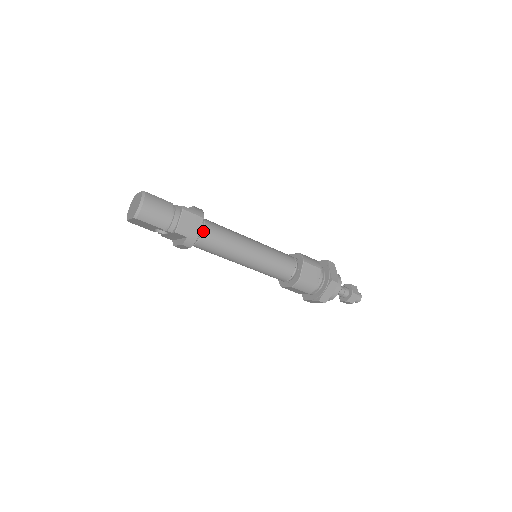
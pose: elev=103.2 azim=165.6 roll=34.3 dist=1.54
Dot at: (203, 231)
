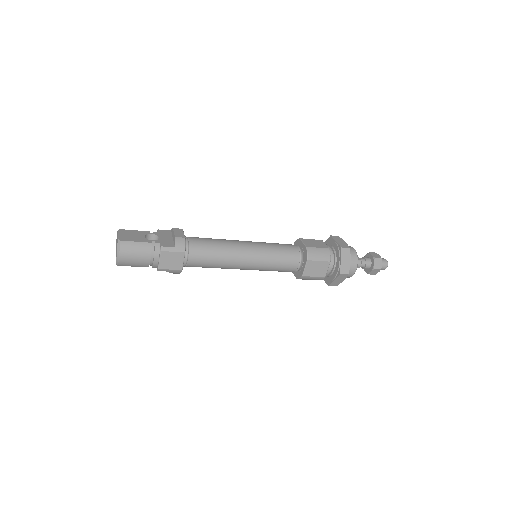
Dot at: (188, 260)
